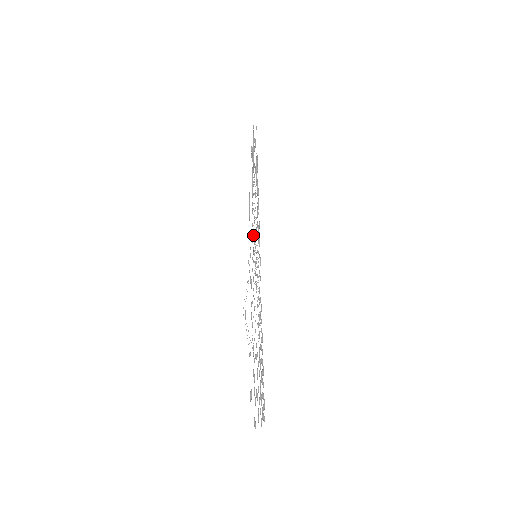
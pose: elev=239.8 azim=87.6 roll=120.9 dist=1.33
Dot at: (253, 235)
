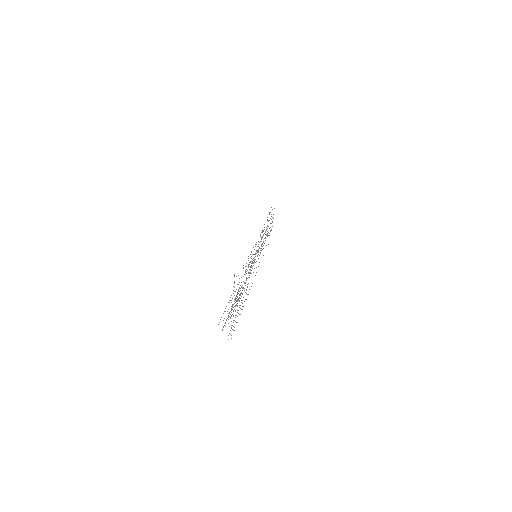
Dot at: occluded
